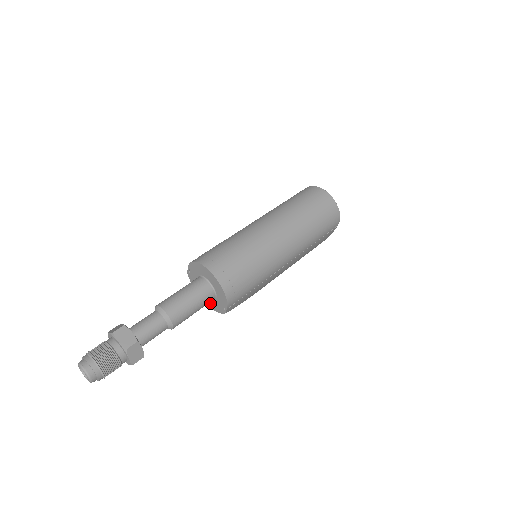
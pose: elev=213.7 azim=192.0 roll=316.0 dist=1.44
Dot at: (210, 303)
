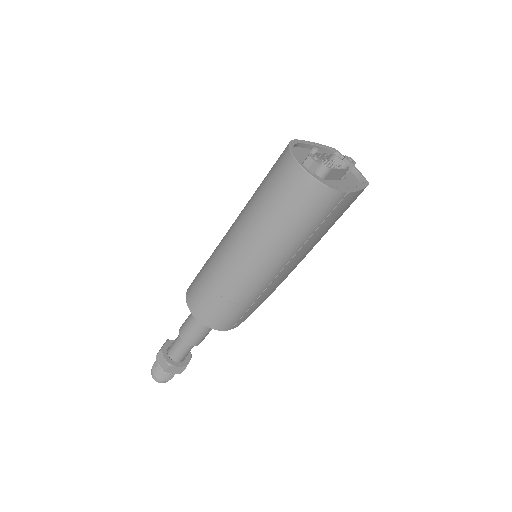
Dot at: occluded
